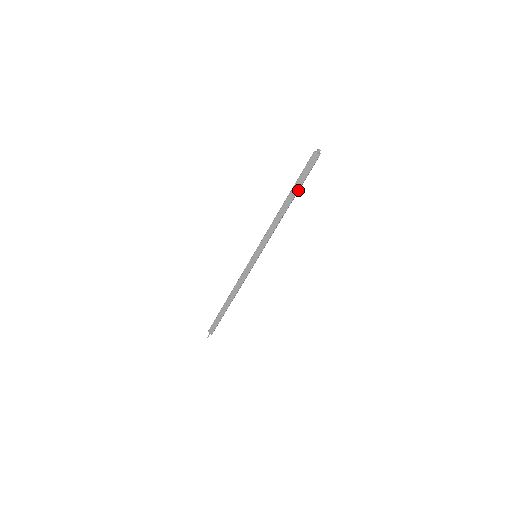
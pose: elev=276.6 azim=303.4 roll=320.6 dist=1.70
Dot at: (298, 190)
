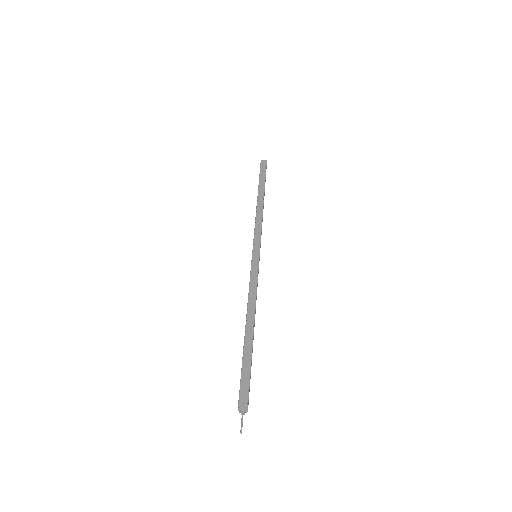
Dot at: (264, 185)
